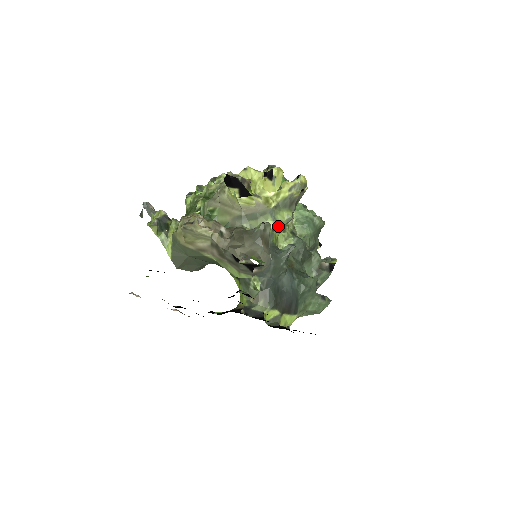
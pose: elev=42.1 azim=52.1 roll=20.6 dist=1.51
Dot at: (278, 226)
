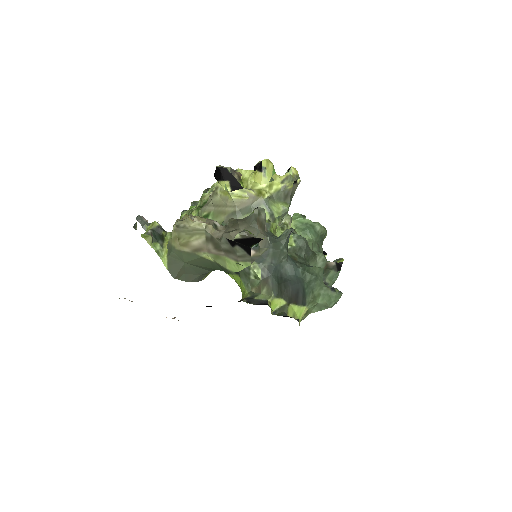
Dot at: (274, 217)
